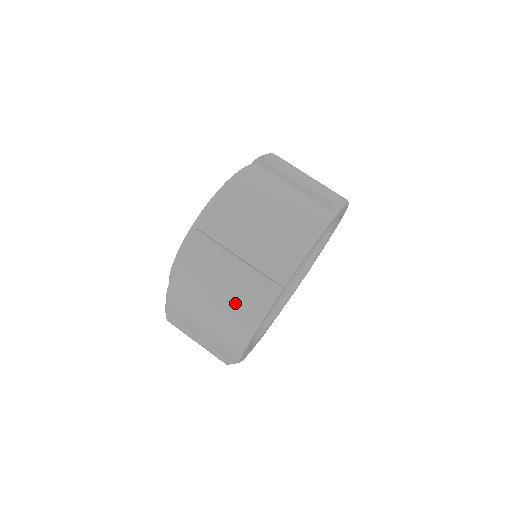
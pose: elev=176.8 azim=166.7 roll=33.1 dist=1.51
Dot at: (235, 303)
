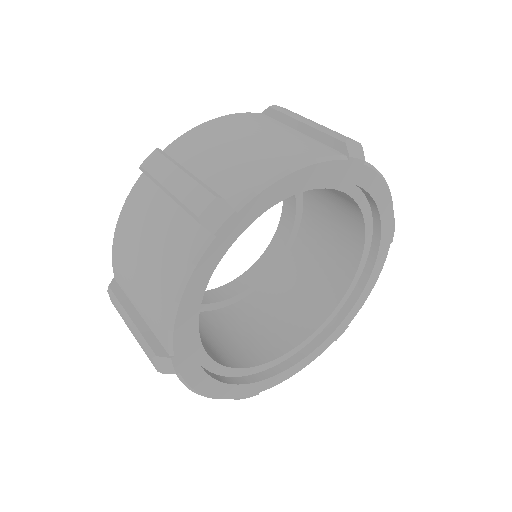
Dot at: occluded
